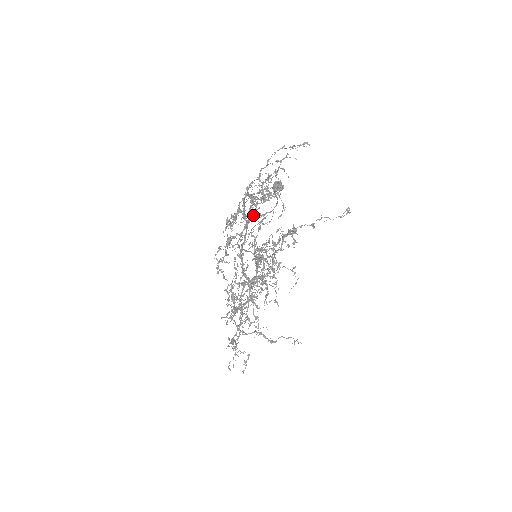
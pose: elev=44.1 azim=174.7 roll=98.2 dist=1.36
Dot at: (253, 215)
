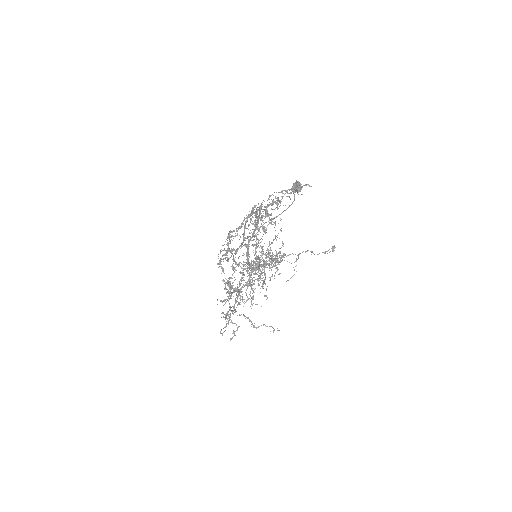
Dot at: (248, 239)
